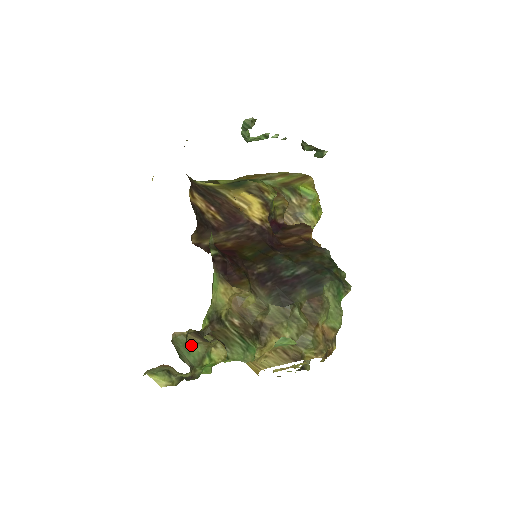
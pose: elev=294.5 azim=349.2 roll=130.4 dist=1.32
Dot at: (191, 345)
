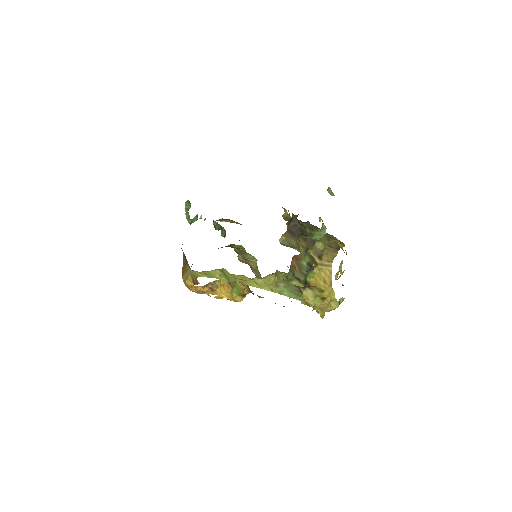
Dot at: occluded
